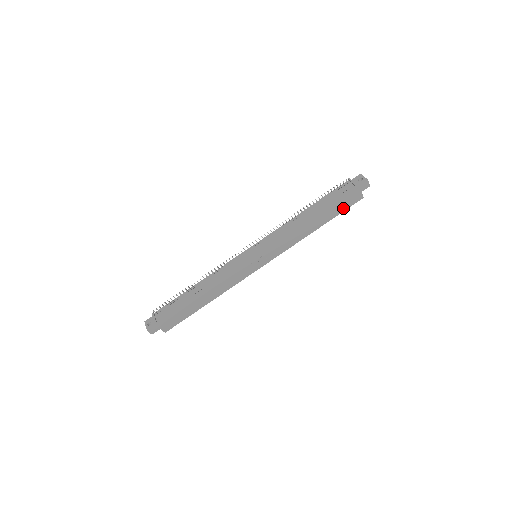
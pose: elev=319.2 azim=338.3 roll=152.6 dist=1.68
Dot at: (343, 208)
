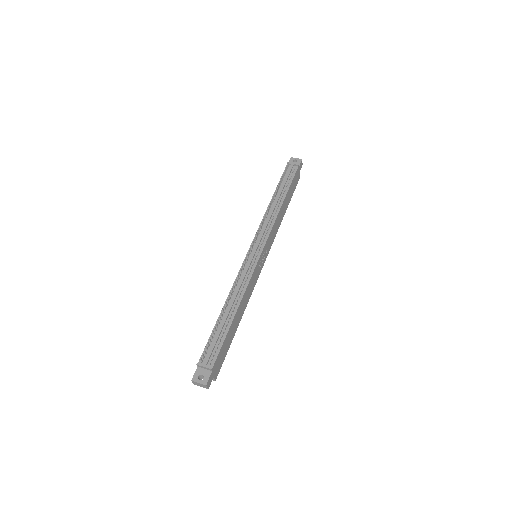
Dot at: (293, 189)
